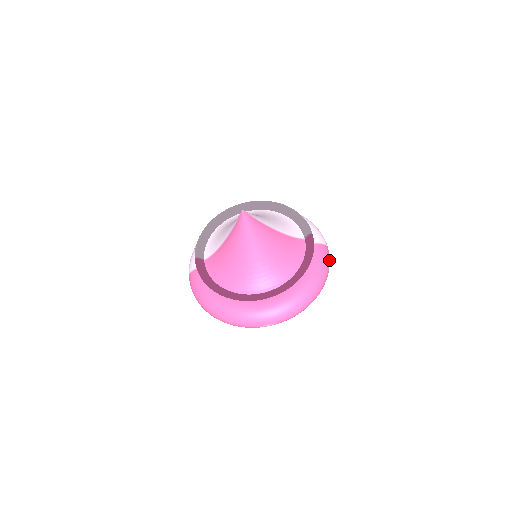
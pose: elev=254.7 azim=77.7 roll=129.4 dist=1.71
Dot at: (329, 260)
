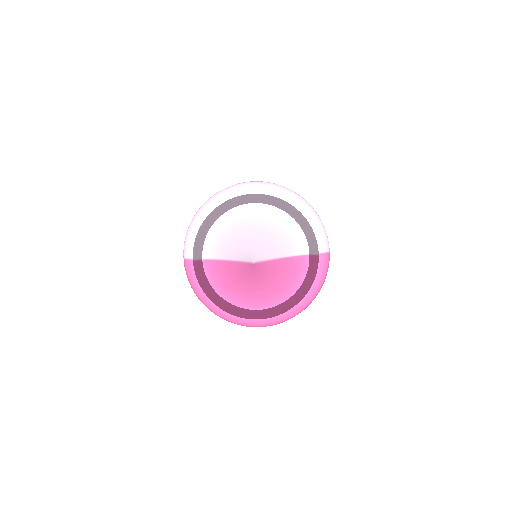
Dot at: occluded
